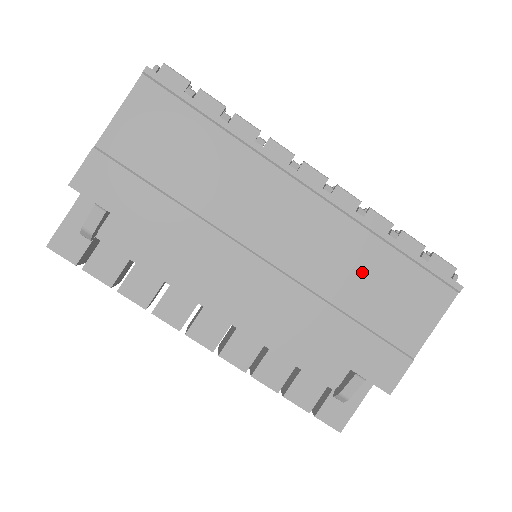
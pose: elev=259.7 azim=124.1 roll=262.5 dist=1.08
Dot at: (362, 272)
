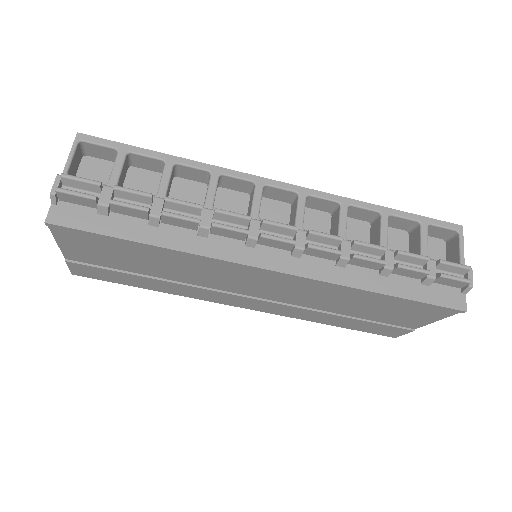
Dot at: (350, 303)
